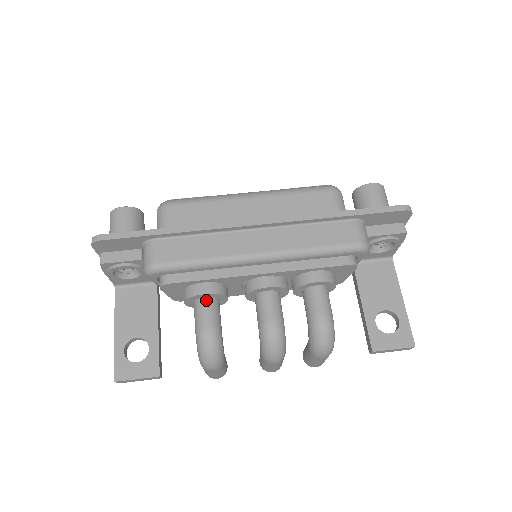
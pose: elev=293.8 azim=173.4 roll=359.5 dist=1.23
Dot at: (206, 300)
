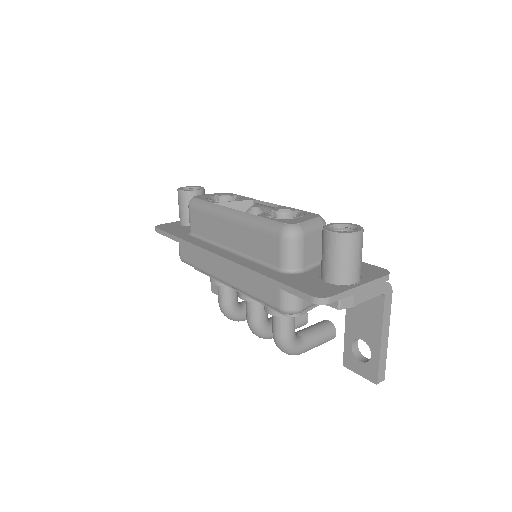
Dot at: occluded
